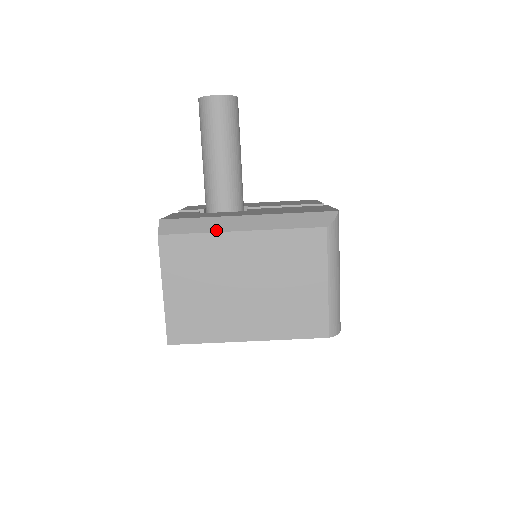
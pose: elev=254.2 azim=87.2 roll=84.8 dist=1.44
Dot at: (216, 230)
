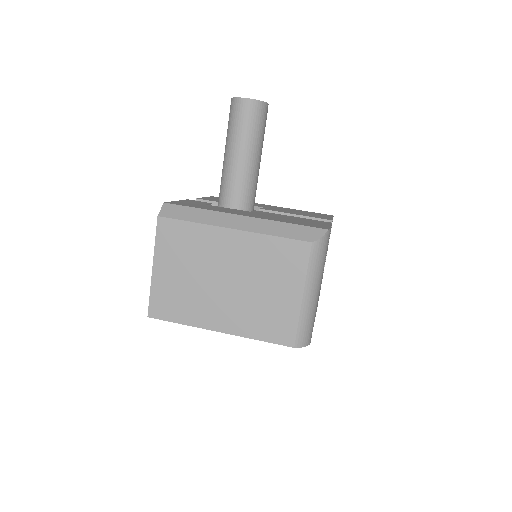
Dot at: (210, 223)
